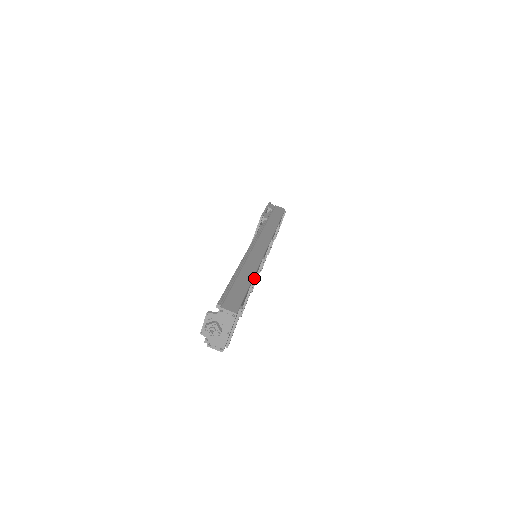
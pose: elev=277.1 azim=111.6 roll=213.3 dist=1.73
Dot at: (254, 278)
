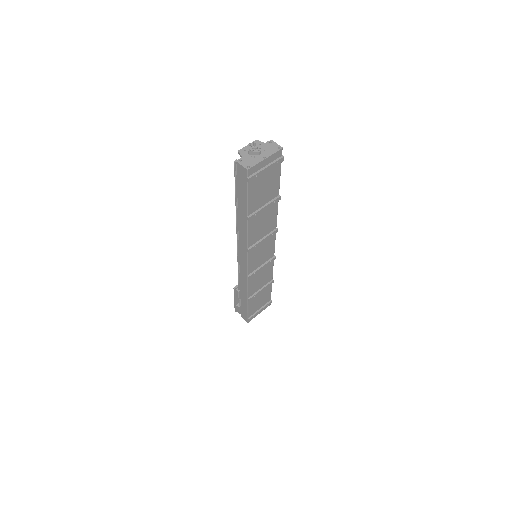
Dot at: (267, 223)
